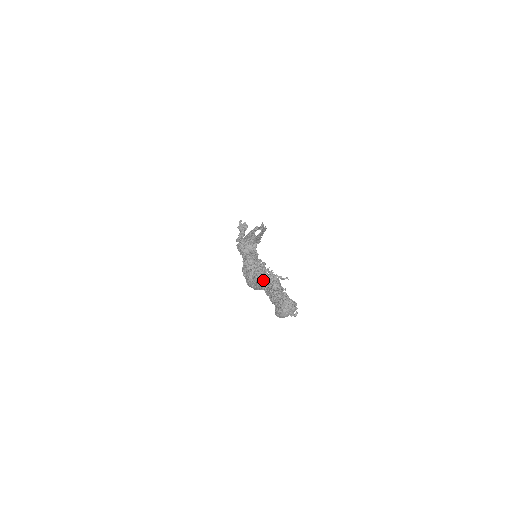
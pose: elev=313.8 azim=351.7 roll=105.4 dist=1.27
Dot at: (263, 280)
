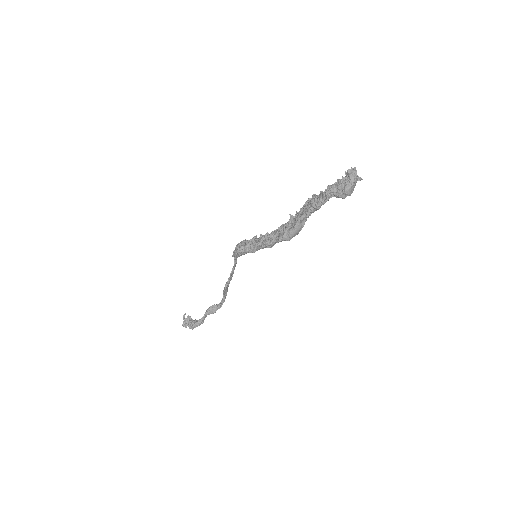
Dot at: (301, 212)
